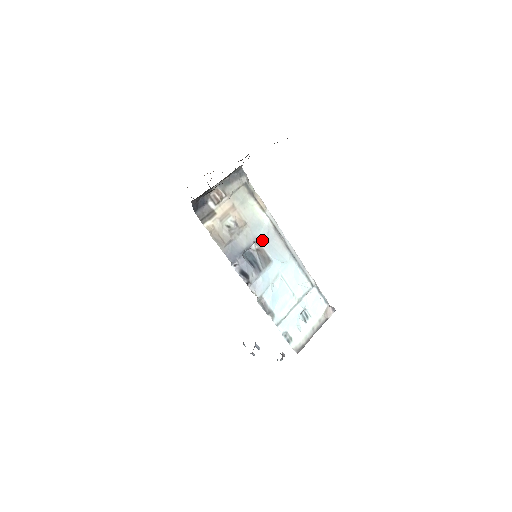
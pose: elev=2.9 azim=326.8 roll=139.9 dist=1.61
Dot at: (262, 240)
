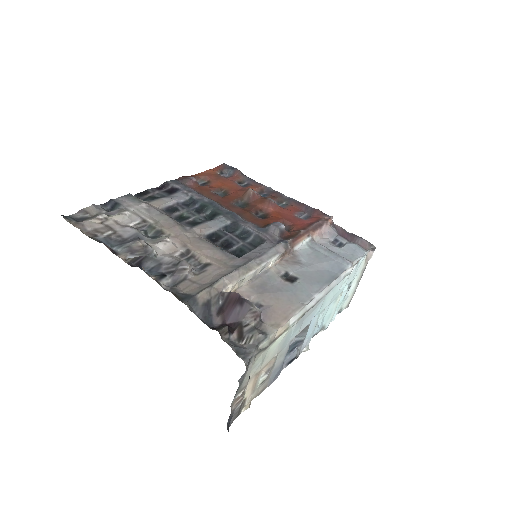
Dot at: (296, 334)
